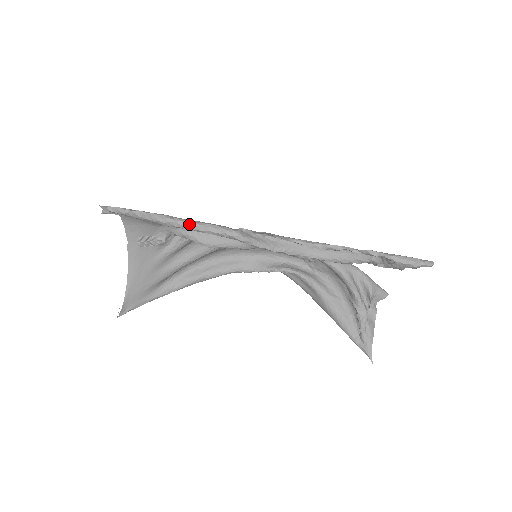
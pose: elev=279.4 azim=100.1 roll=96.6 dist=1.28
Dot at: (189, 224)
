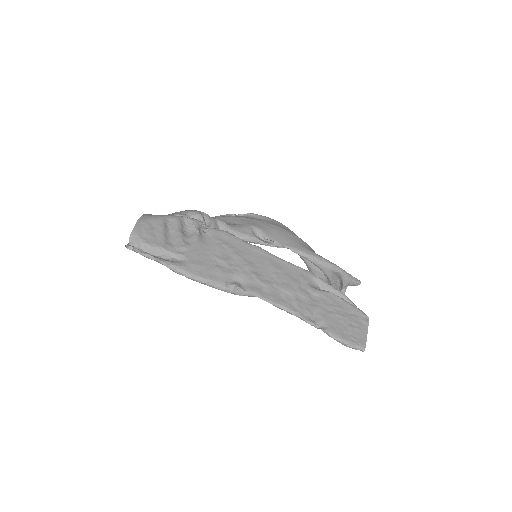
Dot at: (194, 280)
